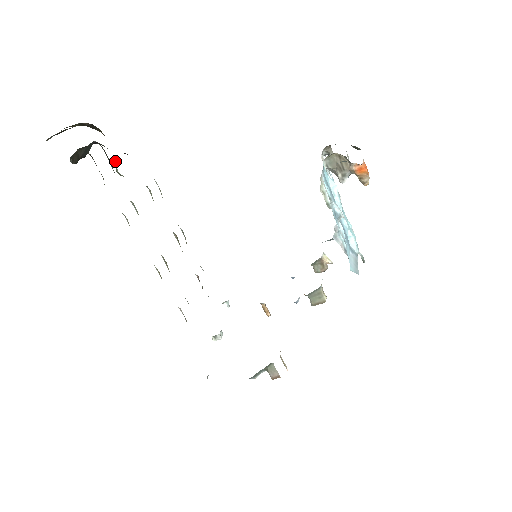
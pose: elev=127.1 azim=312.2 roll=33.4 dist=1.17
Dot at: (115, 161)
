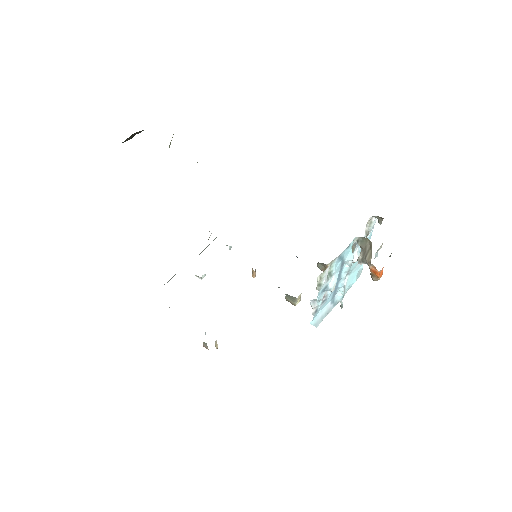
Dot at: occluded
